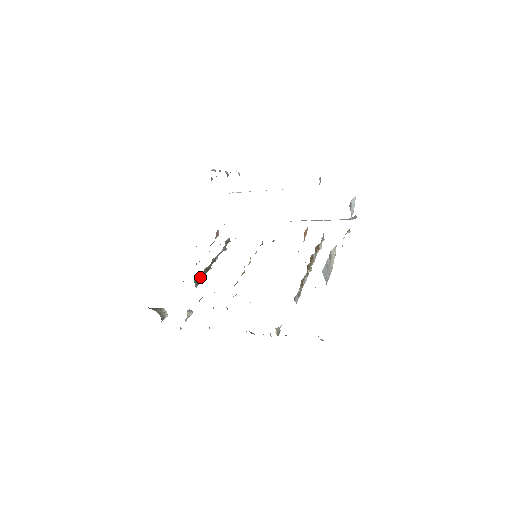
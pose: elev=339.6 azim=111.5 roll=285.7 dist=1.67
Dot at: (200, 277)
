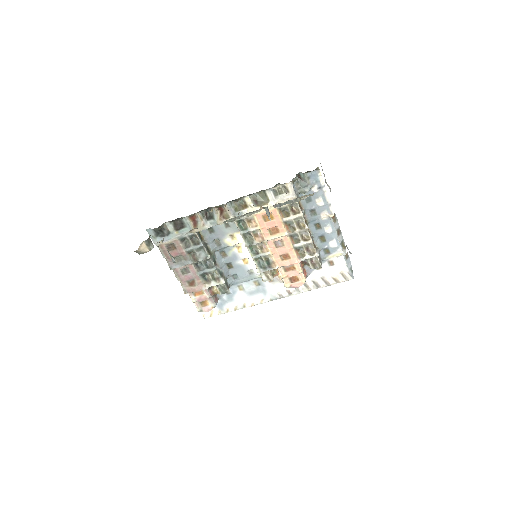
Dot at: (202, 240)
